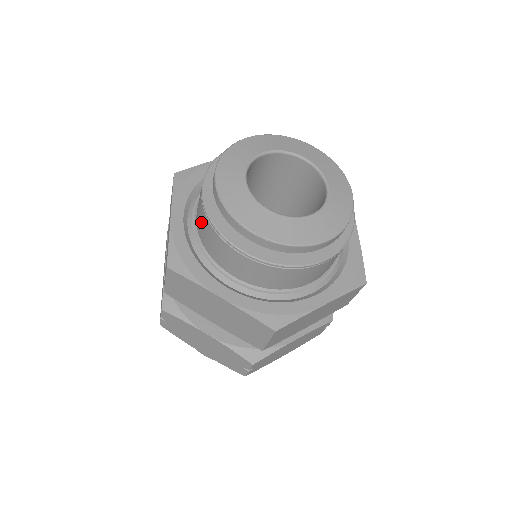
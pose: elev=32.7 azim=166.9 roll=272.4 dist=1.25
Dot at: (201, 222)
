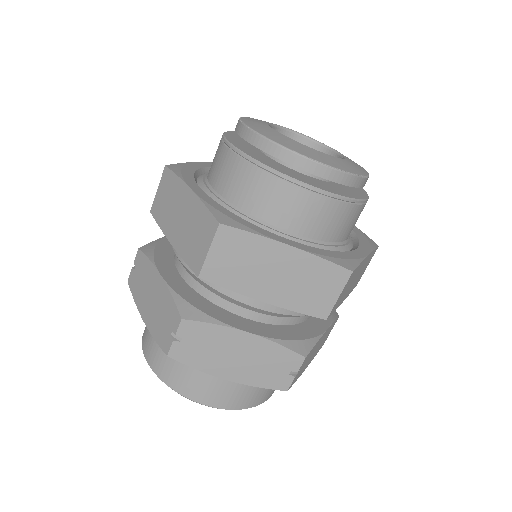
Dot at: occluded
